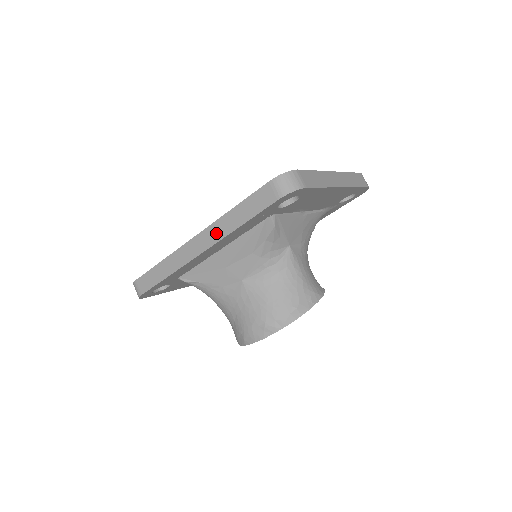
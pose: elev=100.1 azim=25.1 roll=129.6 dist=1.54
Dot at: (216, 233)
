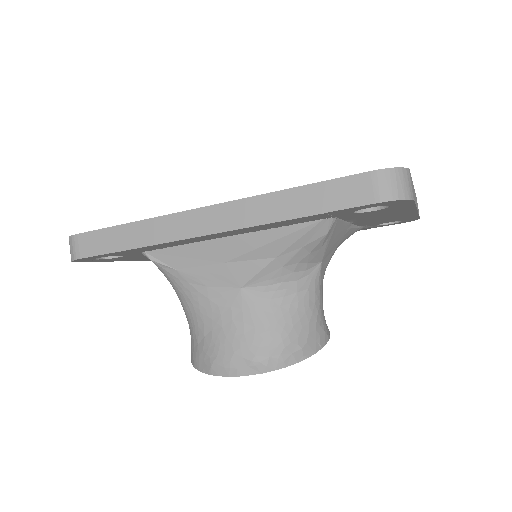
Dot at: (247, 214)
